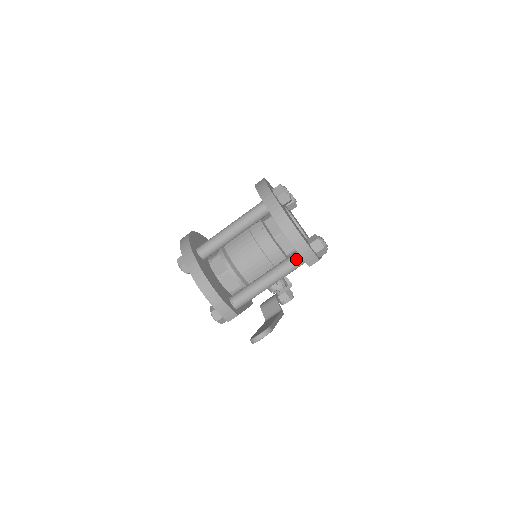
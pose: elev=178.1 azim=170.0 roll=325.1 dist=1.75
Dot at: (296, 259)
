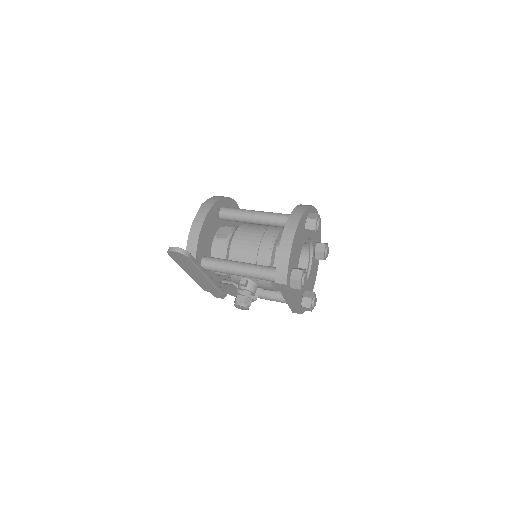
Dot at: (273, 271)
